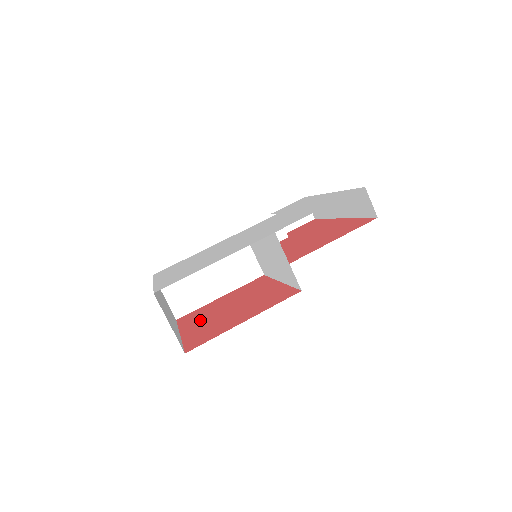
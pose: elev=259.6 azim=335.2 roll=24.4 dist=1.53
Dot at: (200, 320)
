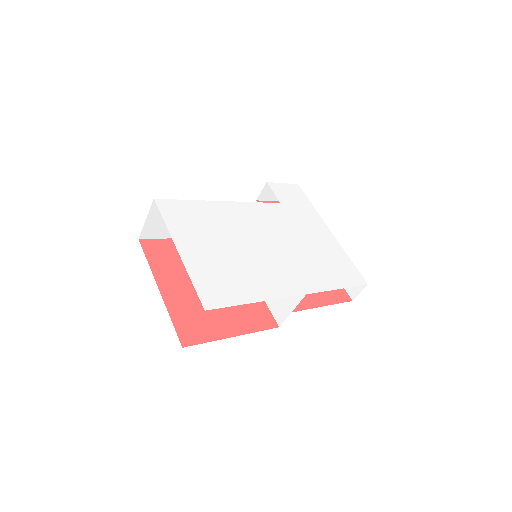
Dot at: (177, 278)
